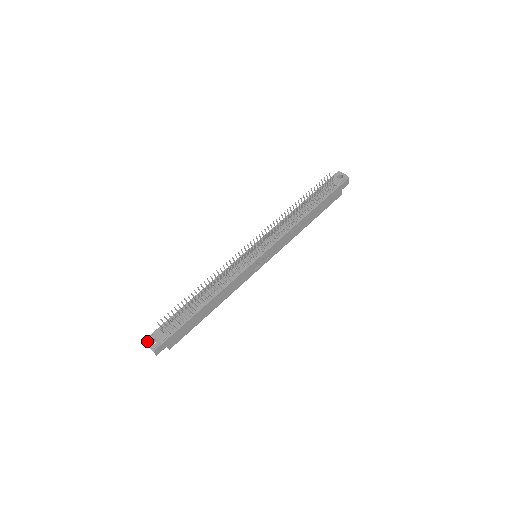
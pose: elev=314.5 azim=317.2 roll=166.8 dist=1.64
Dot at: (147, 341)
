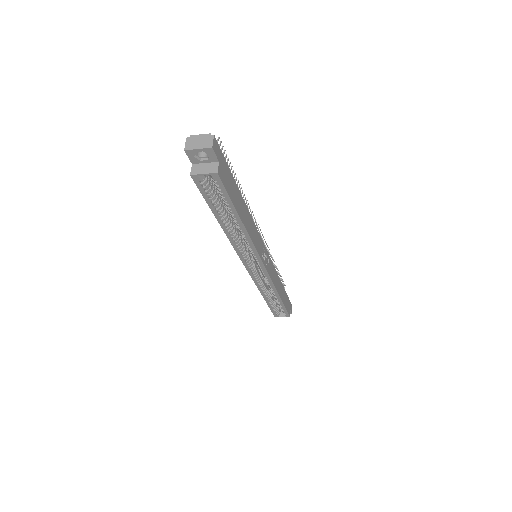
Dot at: (195, 137)
